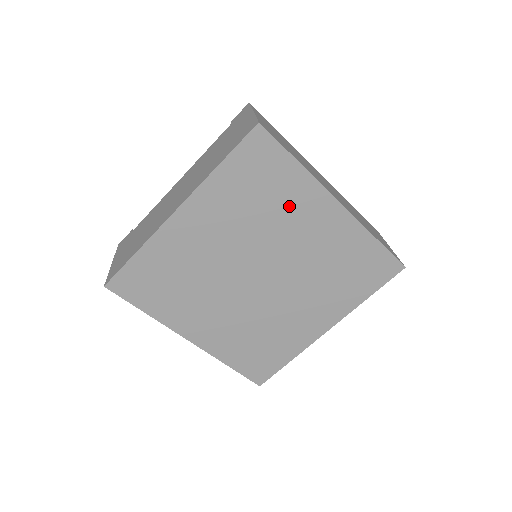
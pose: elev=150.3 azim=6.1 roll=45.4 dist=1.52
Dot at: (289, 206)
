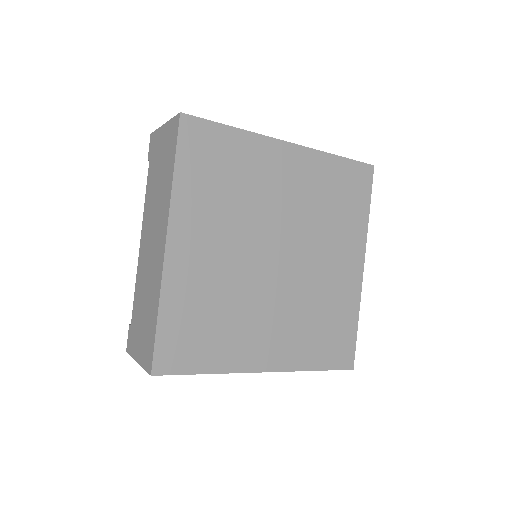
Dot at: (341, 231)
